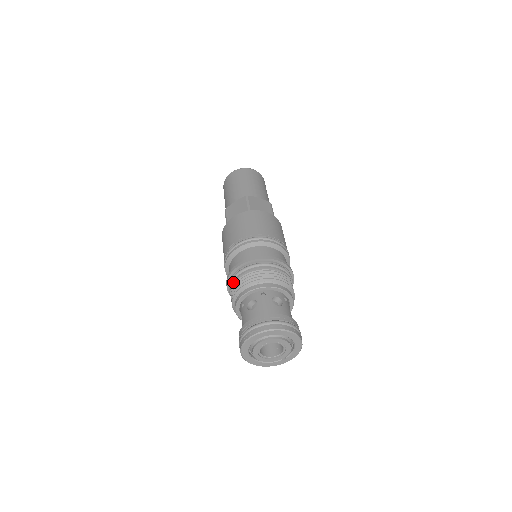
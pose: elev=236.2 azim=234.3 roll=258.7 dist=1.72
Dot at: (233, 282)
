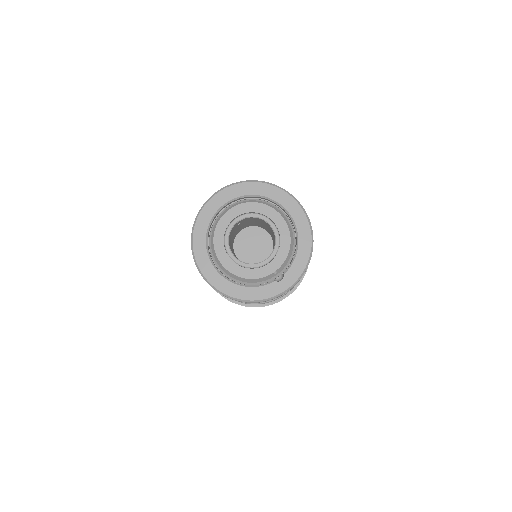
Dot at: occluded
